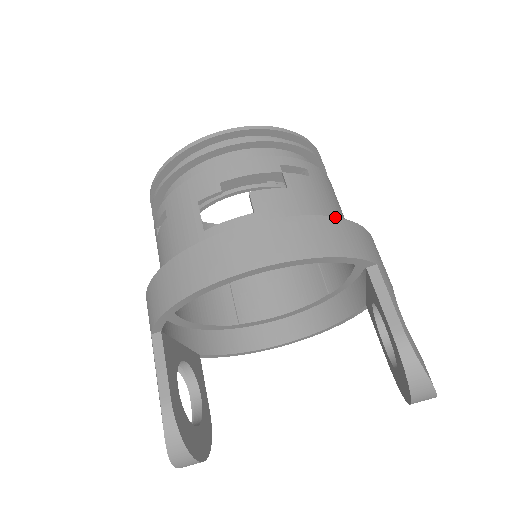
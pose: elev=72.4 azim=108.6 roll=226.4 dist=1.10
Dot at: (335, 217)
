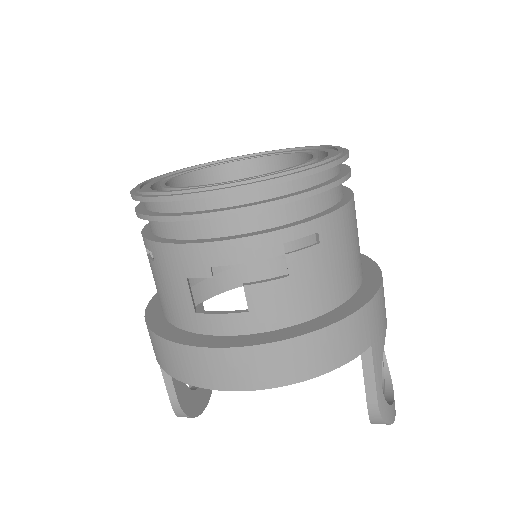
Dot at: (335, 323)
